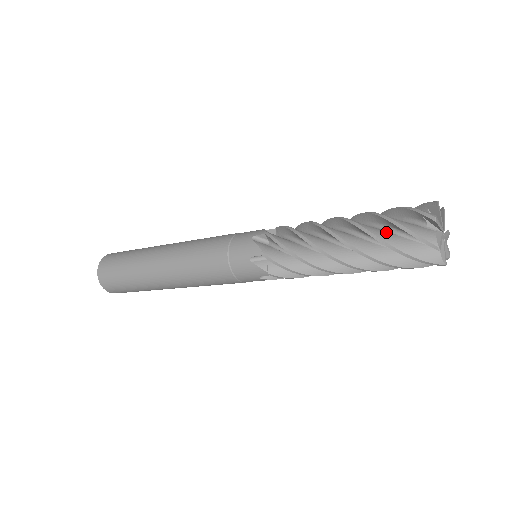
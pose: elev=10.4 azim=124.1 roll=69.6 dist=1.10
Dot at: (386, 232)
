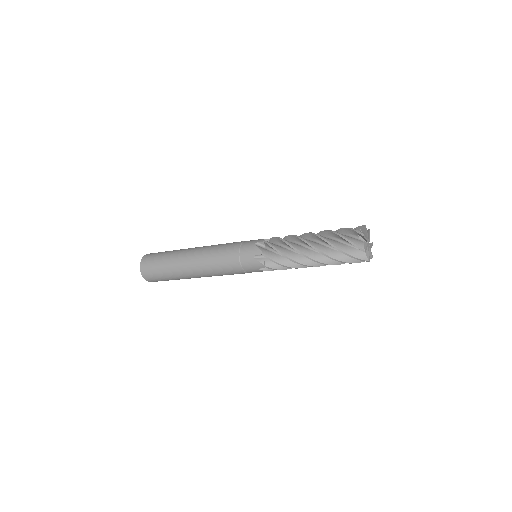
Dot at: occluded
